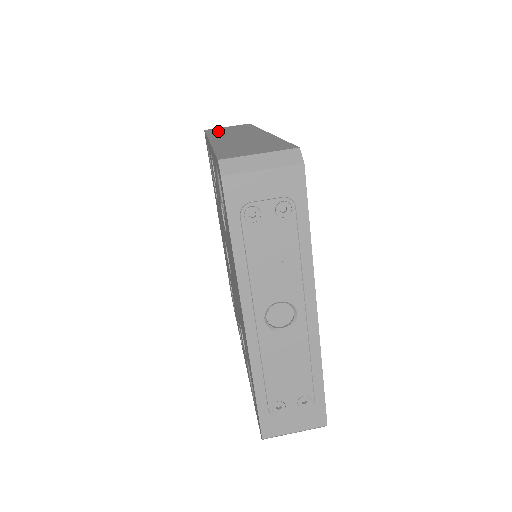
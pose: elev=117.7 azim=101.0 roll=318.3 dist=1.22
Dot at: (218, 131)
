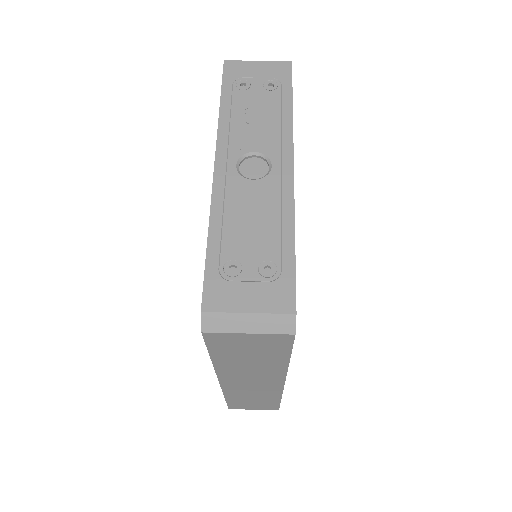
Dot at: occluded
